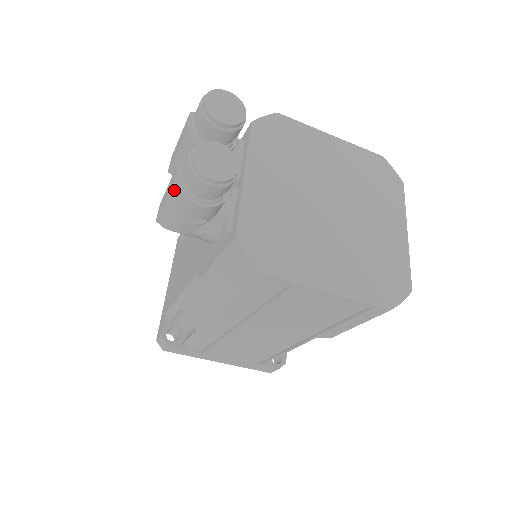
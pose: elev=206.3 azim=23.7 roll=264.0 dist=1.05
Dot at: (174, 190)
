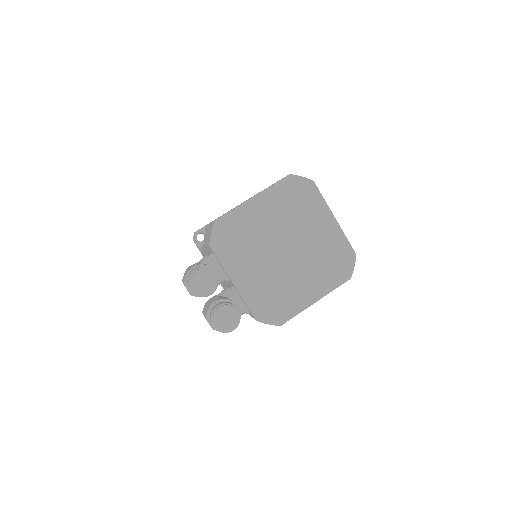
Dot at: occluded
